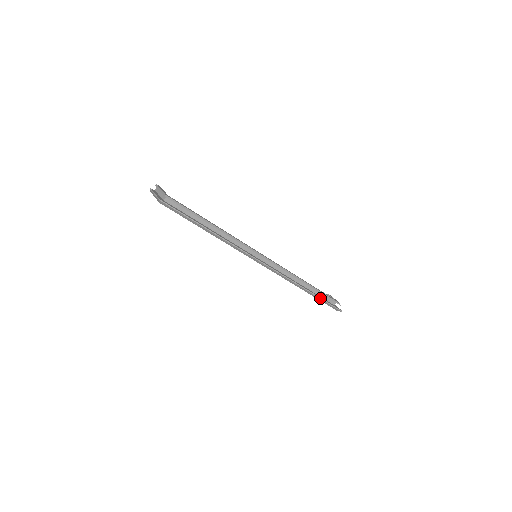
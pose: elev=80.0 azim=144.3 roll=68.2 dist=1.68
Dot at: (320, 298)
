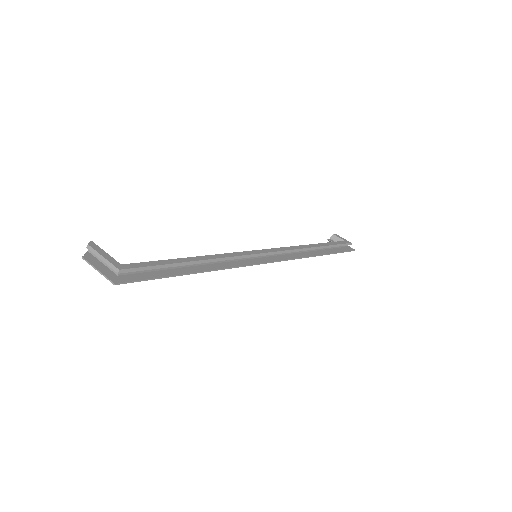
Dot at: (333, 253)
